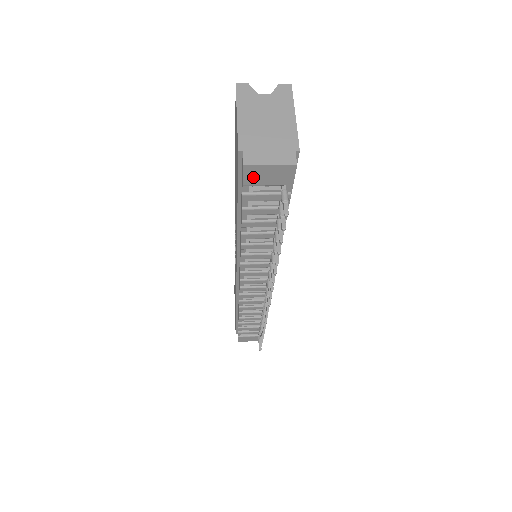
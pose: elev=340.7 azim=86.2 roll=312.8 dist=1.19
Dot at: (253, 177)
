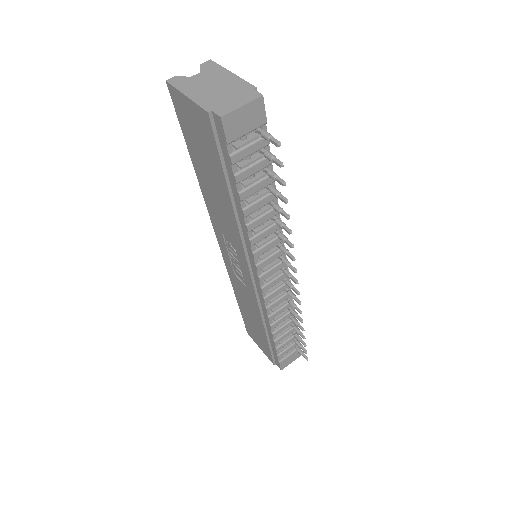
Dot at: (232, 129)
